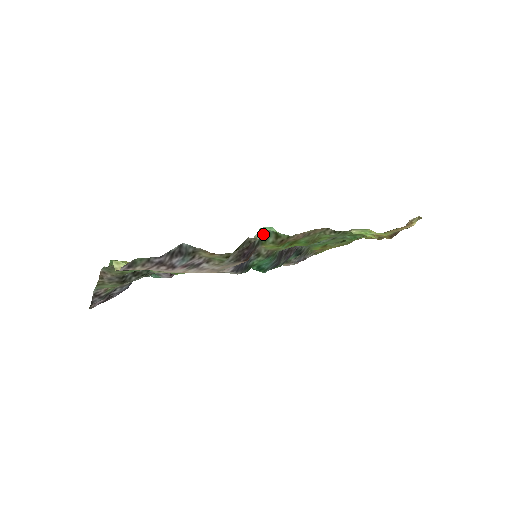
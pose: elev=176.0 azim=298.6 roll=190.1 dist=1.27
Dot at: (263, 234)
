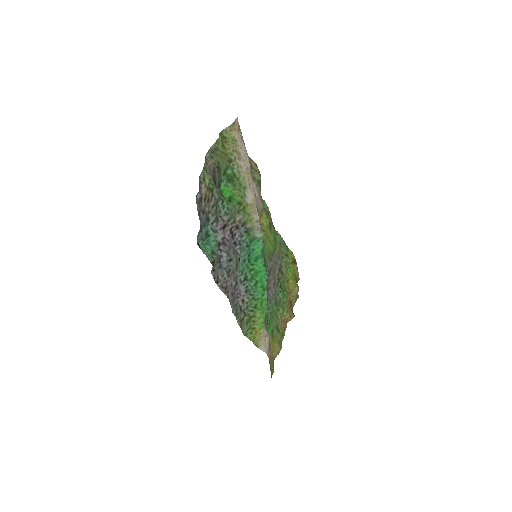
Dot at: occluded
